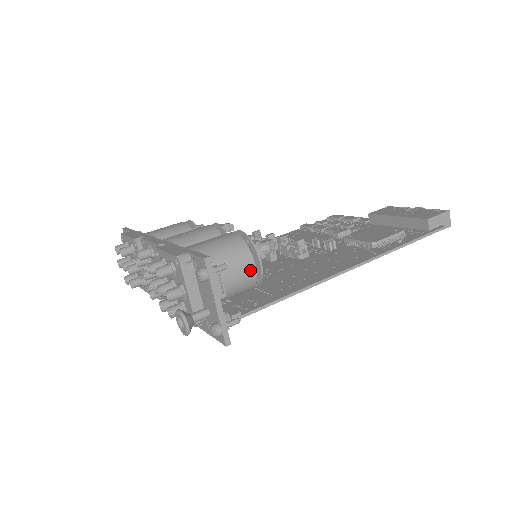
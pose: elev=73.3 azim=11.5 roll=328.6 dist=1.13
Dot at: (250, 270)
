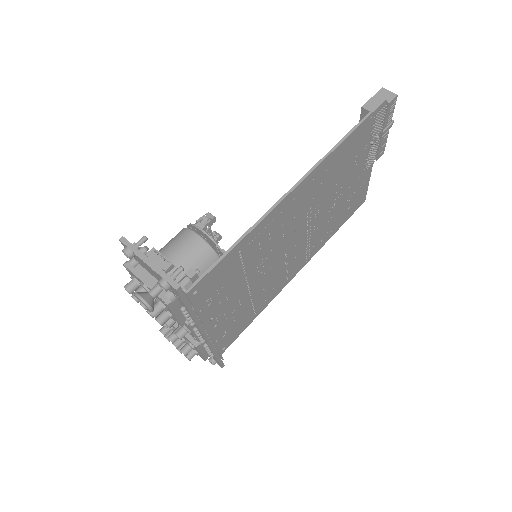
Dot at: (194, 240)
